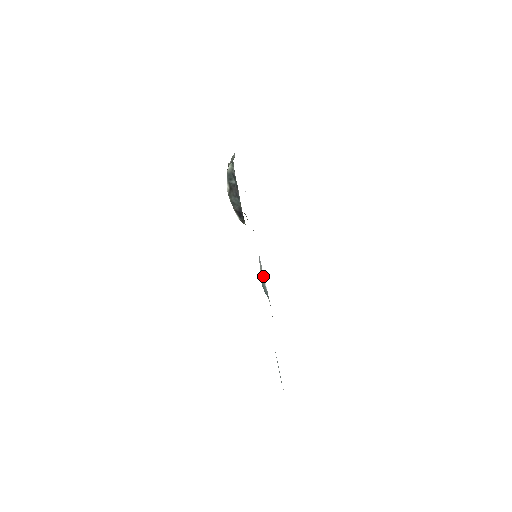
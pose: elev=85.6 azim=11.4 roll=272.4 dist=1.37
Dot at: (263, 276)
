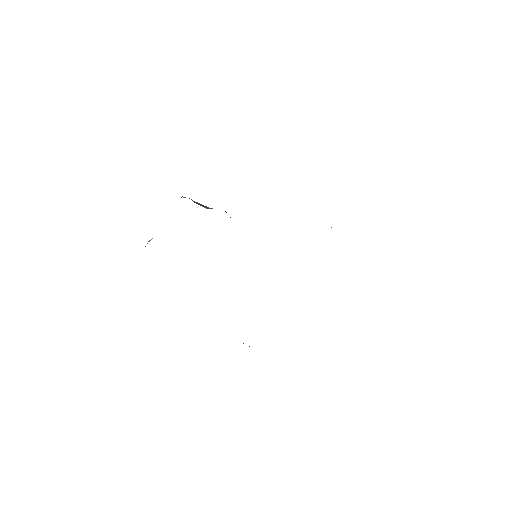
Dot at: occluded
